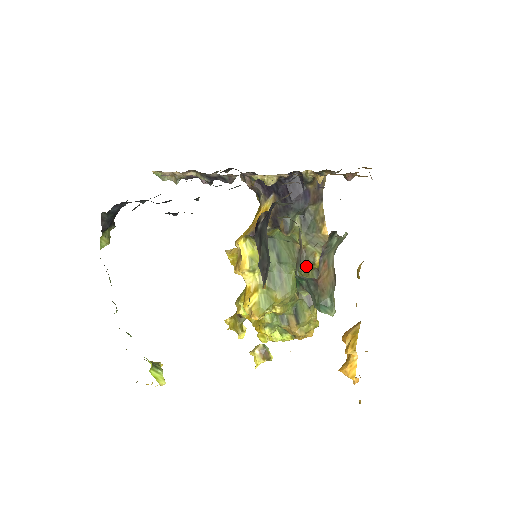
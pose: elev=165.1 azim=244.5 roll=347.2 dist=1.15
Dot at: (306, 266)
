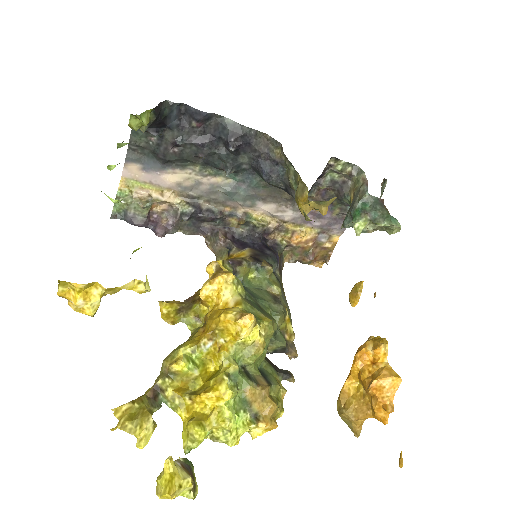
Dot at: (283, 310)
